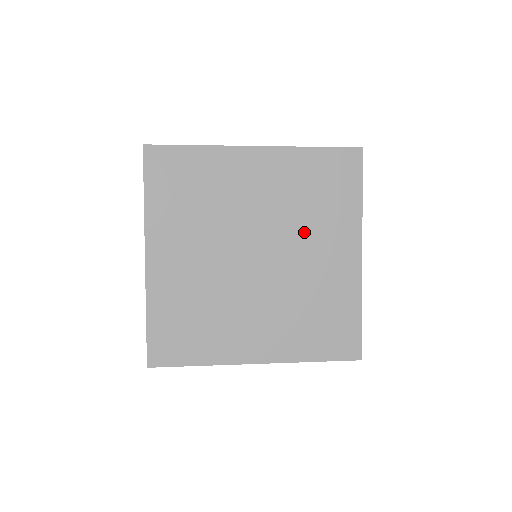
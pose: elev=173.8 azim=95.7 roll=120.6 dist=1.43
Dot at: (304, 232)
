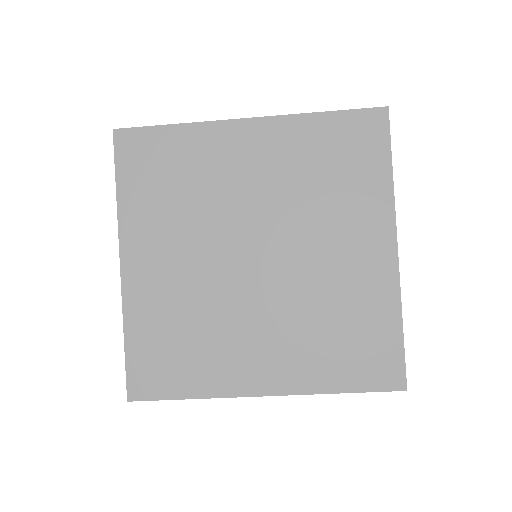
Dot at: (316, 222)
